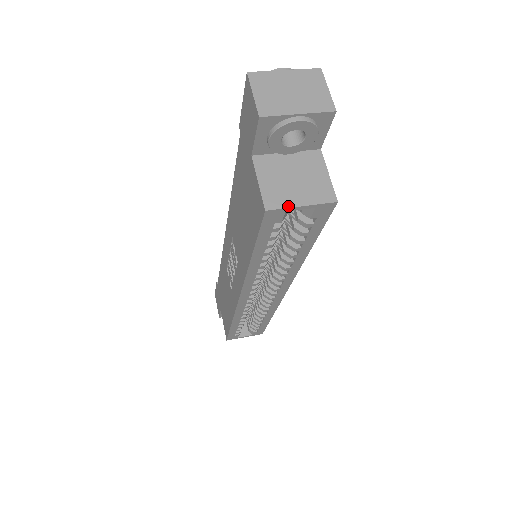
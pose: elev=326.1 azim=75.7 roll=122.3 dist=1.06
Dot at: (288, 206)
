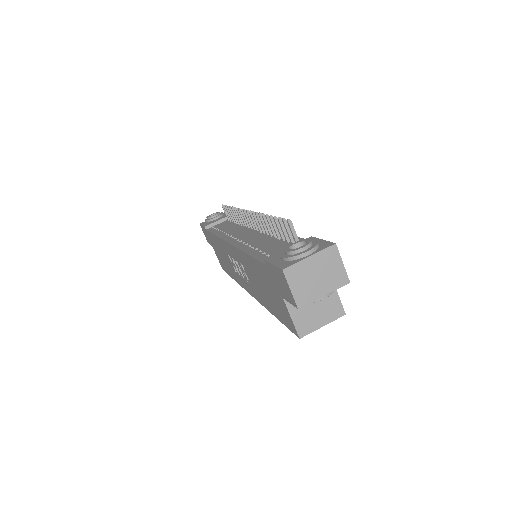
Dot at: (314, 330)
